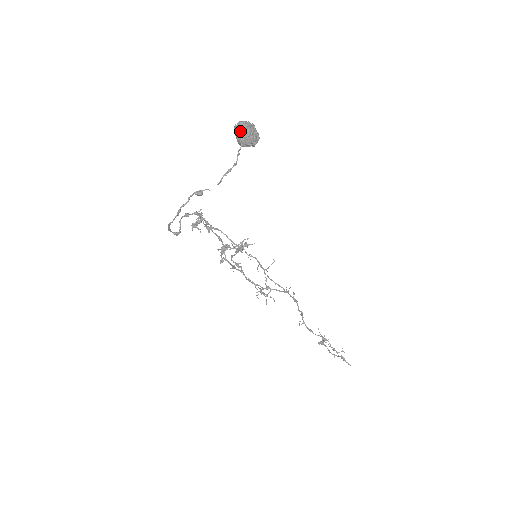
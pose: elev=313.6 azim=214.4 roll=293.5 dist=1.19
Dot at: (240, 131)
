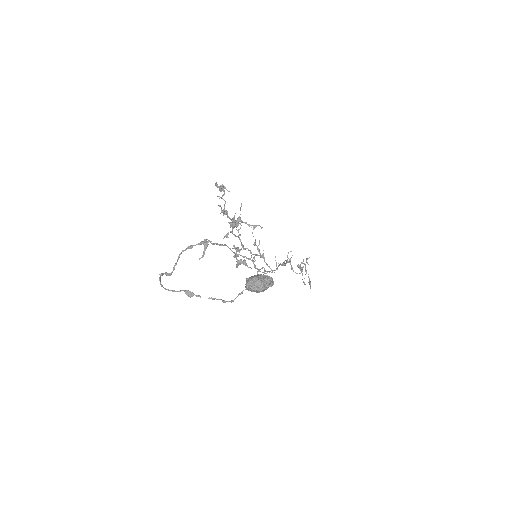
Dot at: (249, 289)
